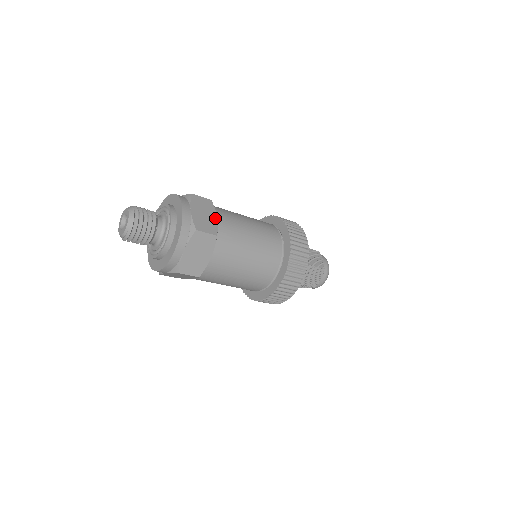
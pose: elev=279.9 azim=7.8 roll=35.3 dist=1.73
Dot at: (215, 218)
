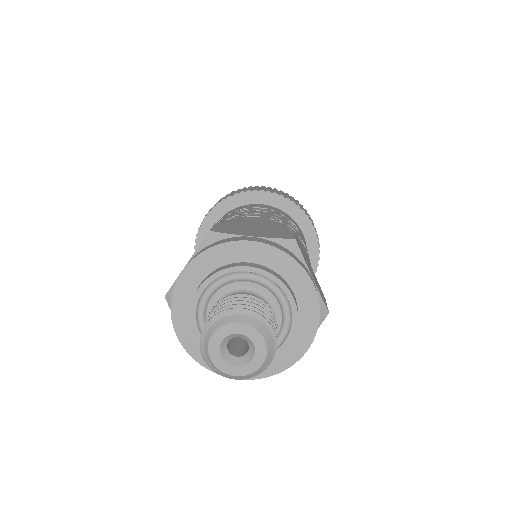
Dot at: occluded
